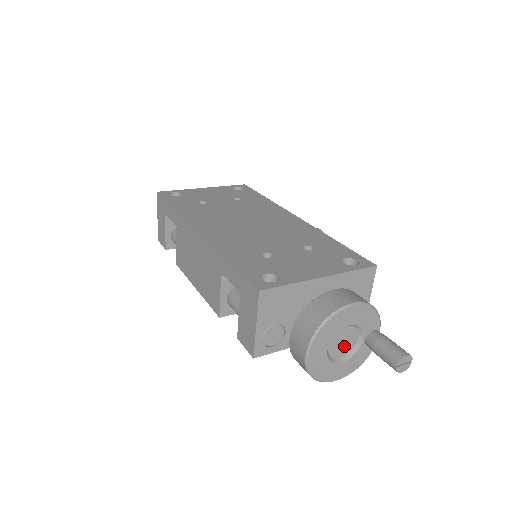
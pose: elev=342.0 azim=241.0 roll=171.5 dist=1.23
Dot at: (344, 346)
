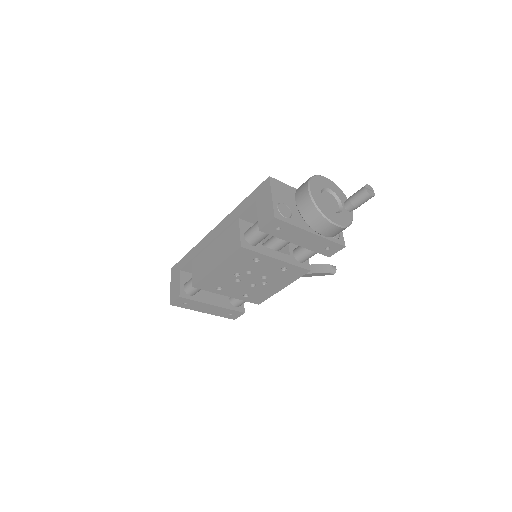
Dot at: (332, 205)
